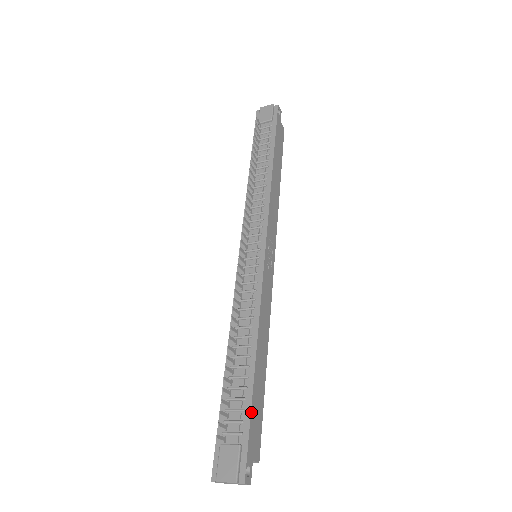
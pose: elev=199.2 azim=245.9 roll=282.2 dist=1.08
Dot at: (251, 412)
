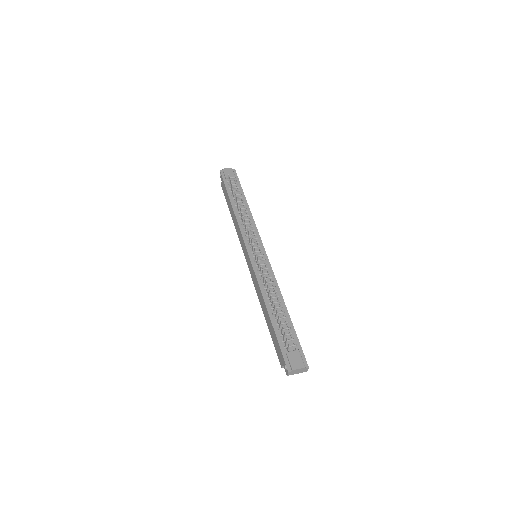
Dot at: (296, 334)
